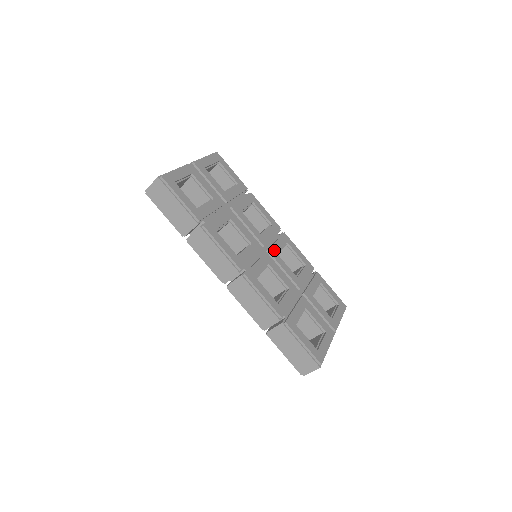
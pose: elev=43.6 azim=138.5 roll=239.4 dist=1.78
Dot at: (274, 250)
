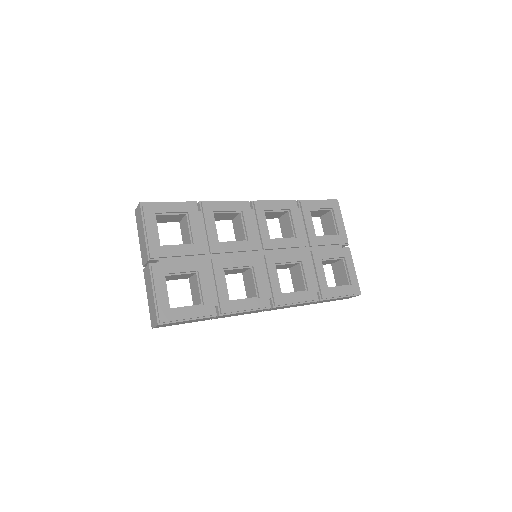
Dot at: (266, 240)
